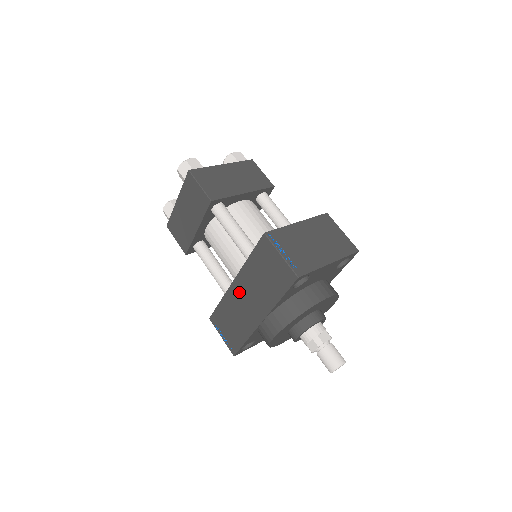
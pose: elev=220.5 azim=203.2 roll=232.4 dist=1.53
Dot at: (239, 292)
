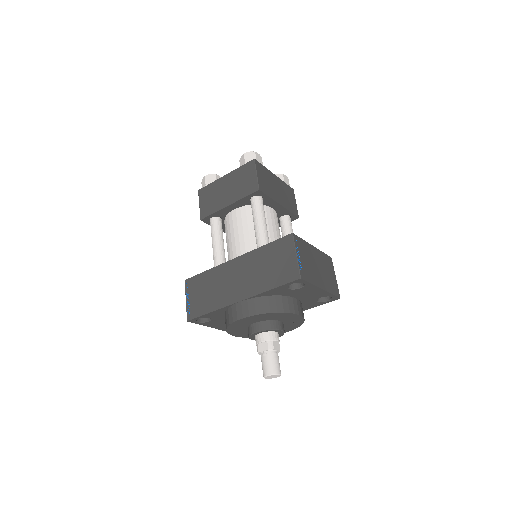
Dot at: (234, 269)
